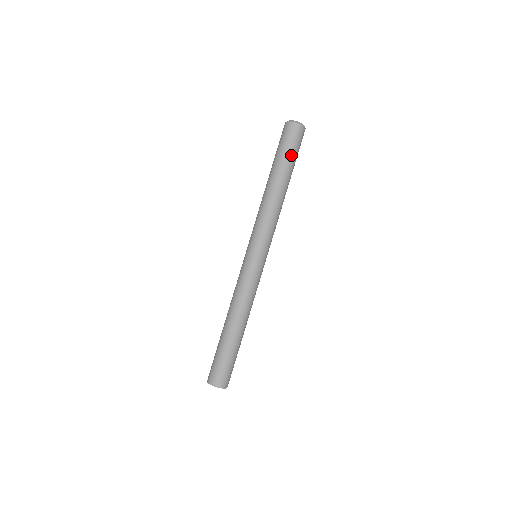
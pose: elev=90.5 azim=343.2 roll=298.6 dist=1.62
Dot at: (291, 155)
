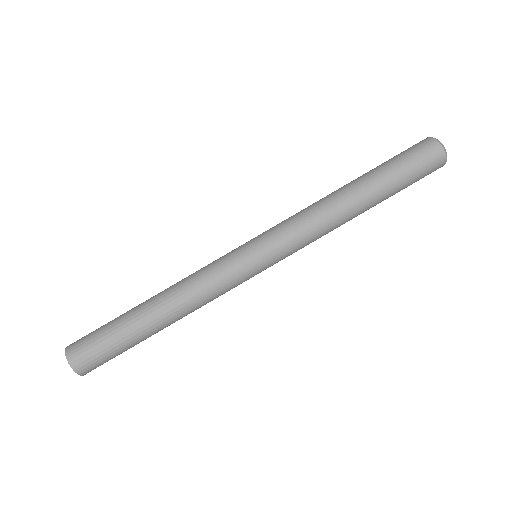
Dot at: (404, 187)
